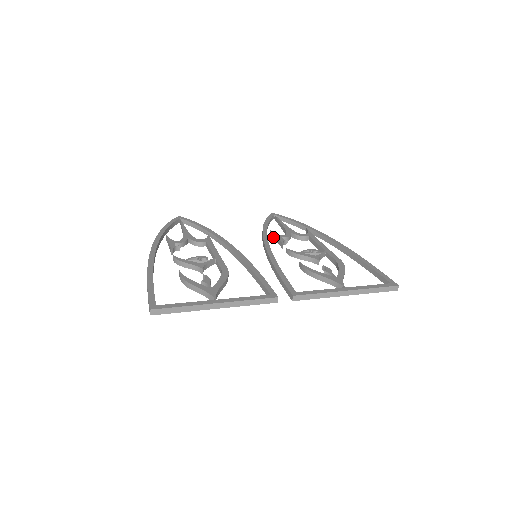
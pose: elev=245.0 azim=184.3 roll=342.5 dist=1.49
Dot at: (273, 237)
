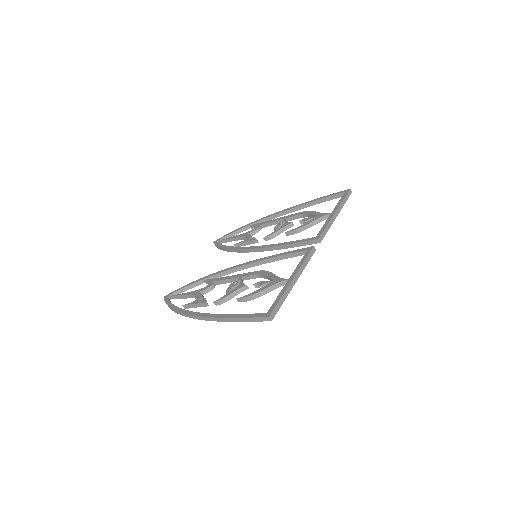
Dot at: occluded
